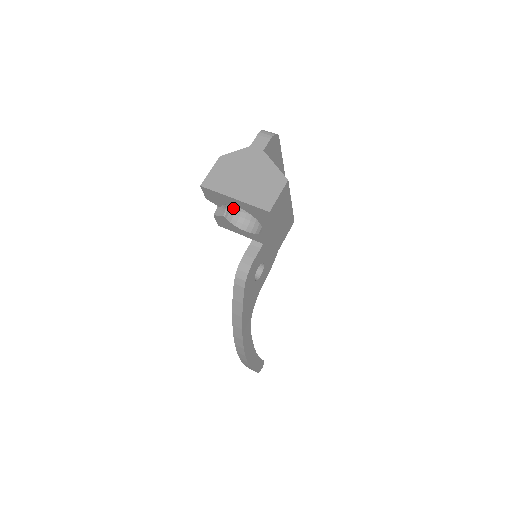
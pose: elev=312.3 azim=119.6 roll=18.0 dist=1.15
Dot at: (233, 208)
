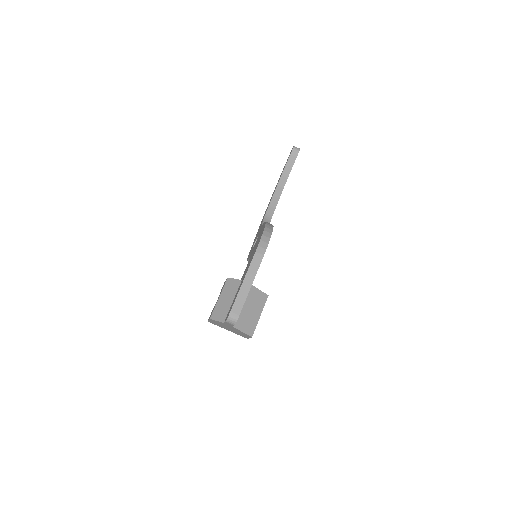
Dot at: occluded
